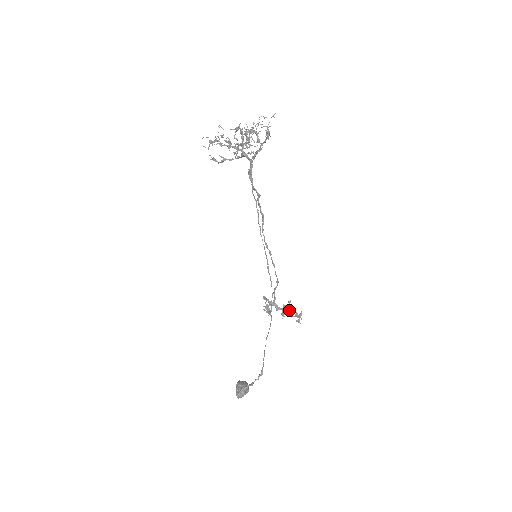
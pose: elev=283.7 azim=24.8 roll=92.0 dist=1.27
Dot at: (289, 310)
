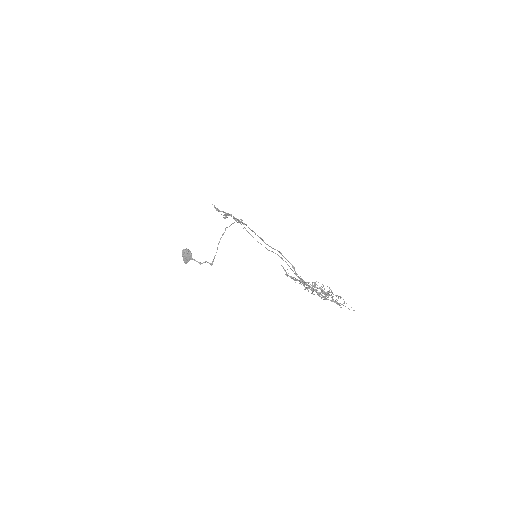
Dot at: (238, 221)
